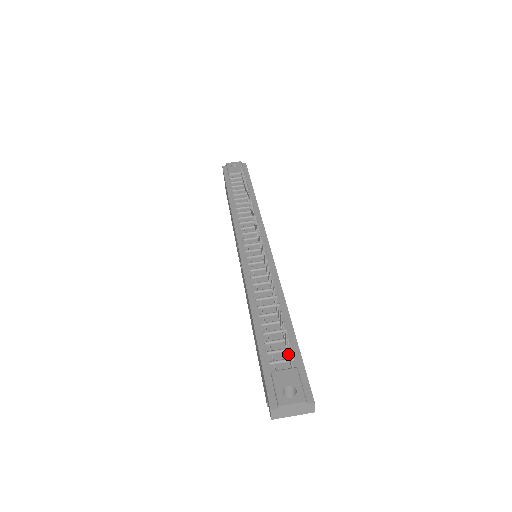
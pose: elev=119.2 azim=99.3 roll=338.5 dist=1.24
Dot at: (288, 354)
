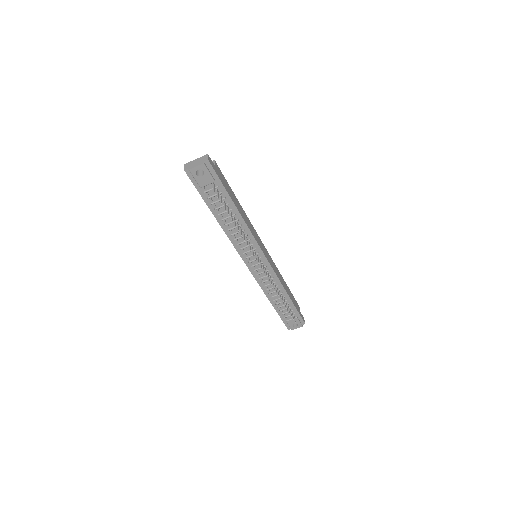
Dot at: (292, 314)
